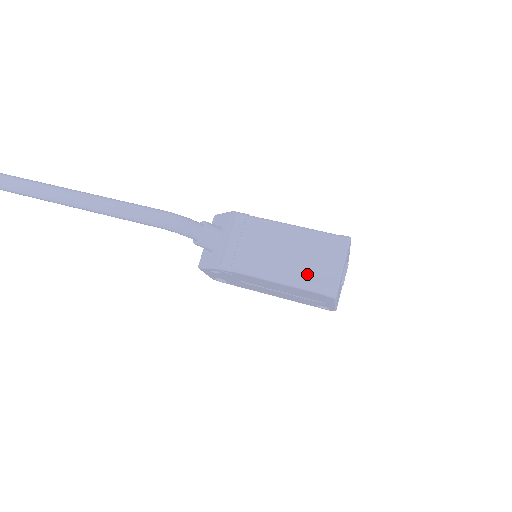
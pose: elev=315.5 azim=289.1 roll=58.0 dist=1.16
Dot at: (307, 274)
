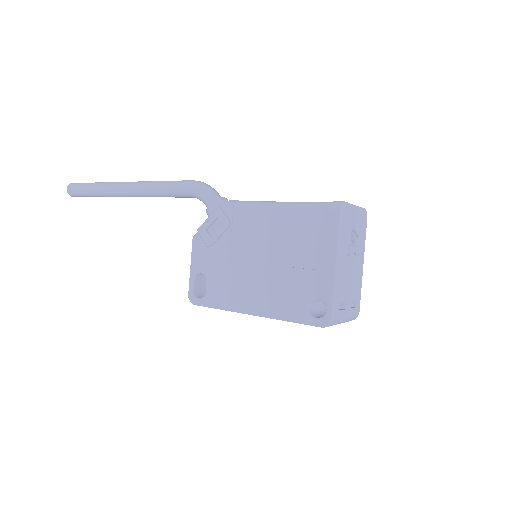
Dot at: occluded
